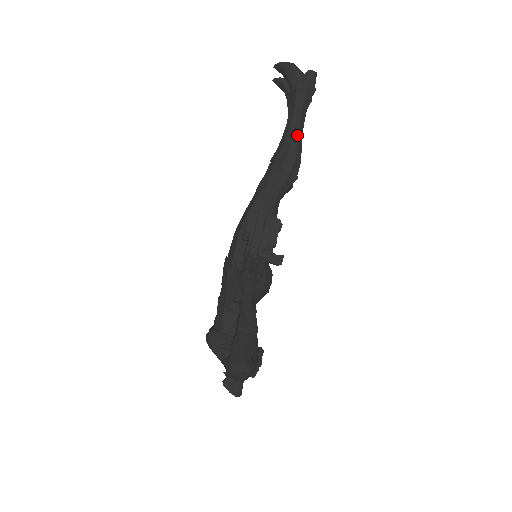
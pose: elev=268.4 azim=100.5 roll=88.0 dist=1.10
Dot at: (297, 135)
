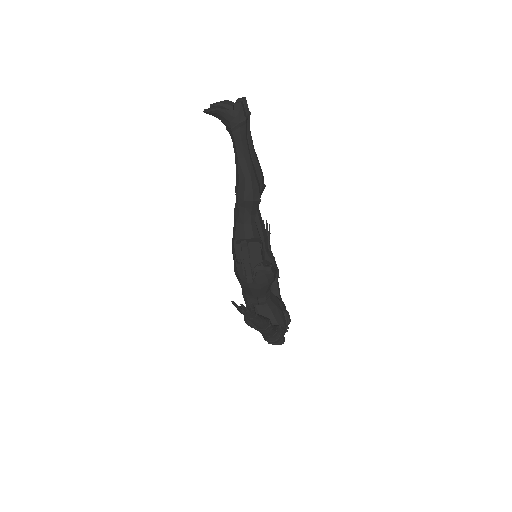
Dot at: (246, 168)
